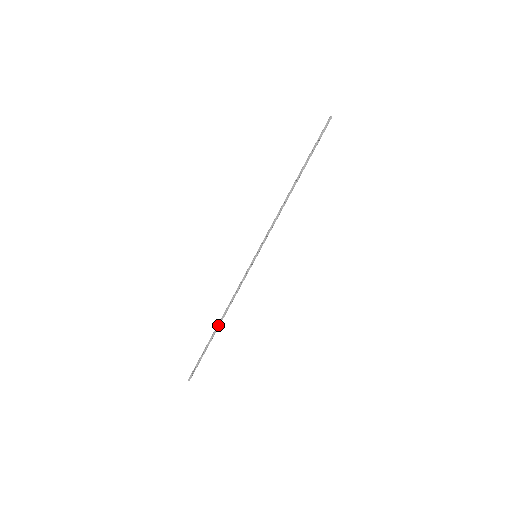
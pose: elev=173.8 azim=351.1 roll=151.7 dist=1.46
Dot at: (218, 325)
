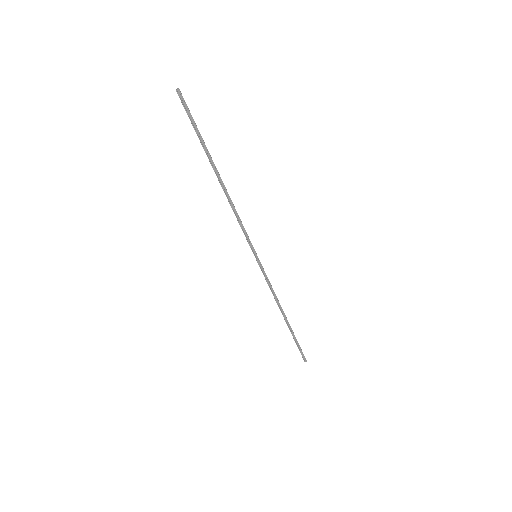
Dot at: (286, 319)
